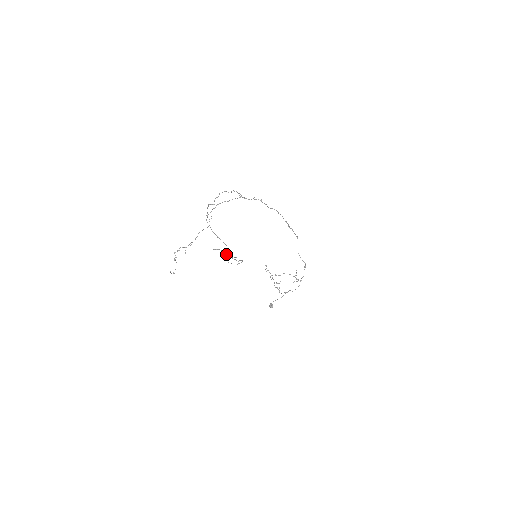
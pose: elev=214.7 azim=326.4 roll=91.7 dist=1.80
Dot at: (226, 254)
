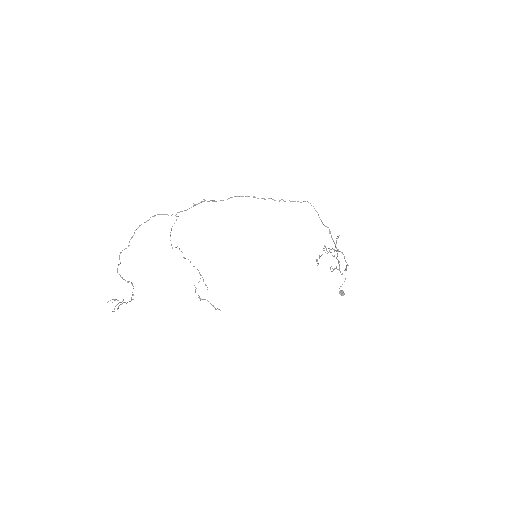
Dot at: occluded
